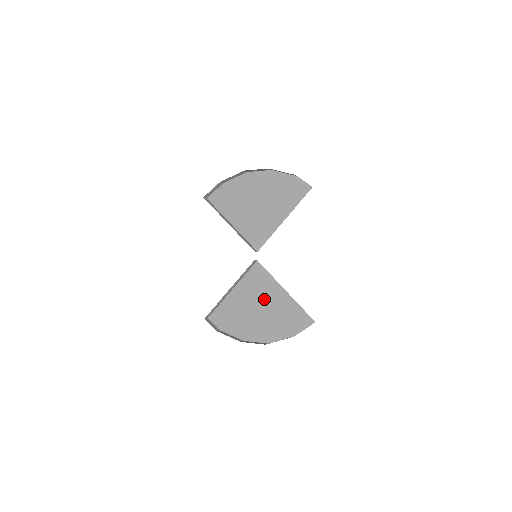
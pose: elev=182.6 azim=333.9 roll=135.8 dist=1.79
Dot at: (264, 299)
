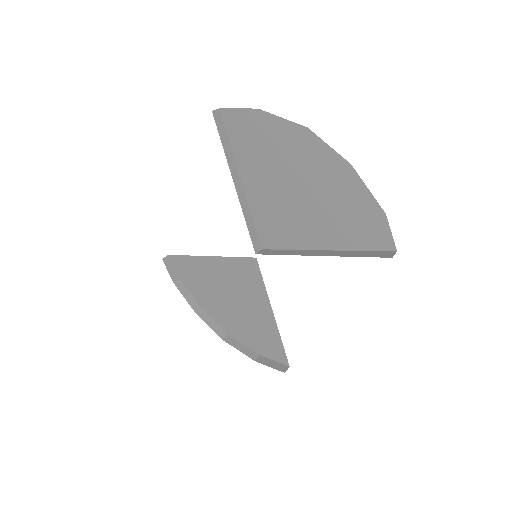
Dot at: (243, 299)
